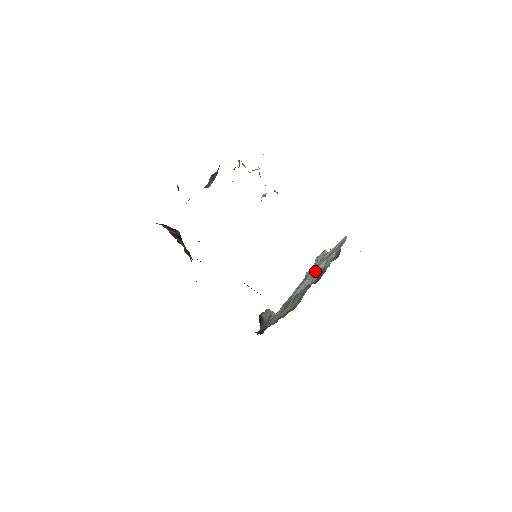
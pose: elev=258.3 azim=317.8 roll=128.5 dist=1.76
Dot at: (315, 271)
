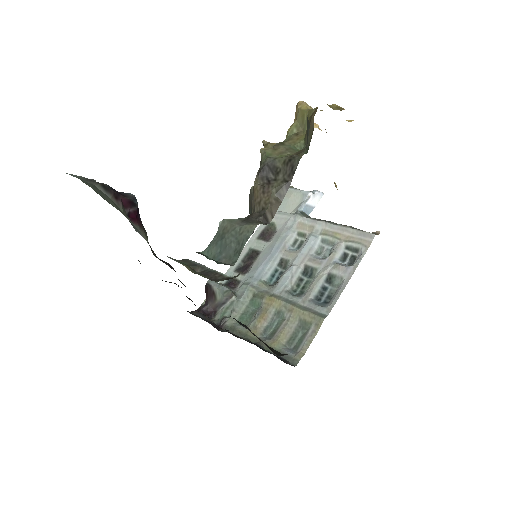
Dot at: (304, 250)
